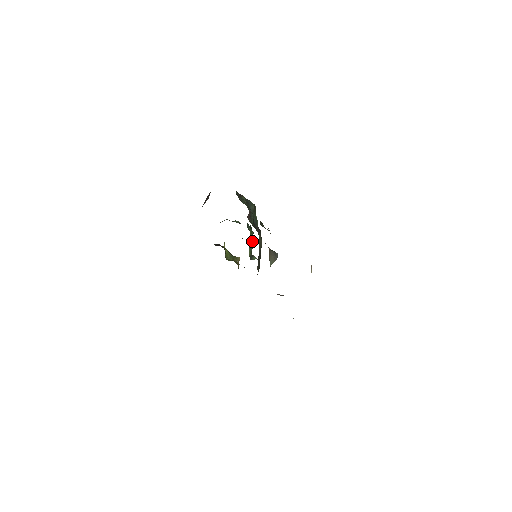
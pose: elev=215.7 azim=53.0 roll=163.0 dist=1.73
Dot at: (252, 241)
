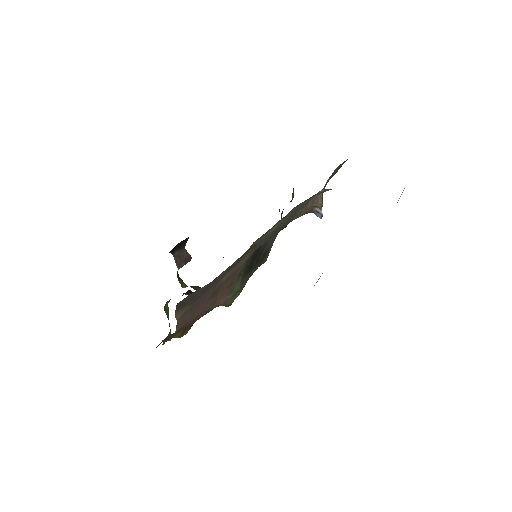
Dot at: occluded
